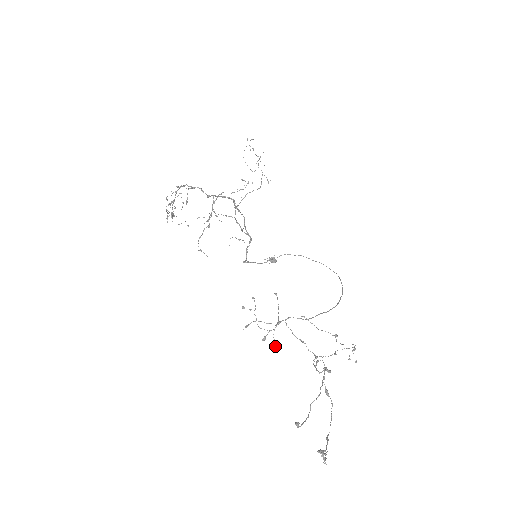
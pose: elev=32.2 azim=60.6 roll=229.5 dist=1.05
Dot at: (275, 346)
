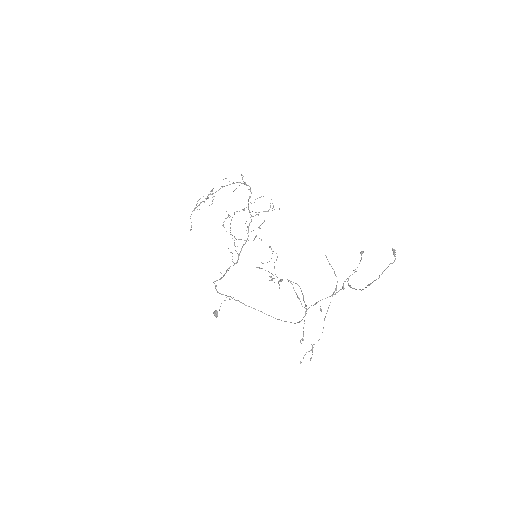
Dot at: (279, 288)
